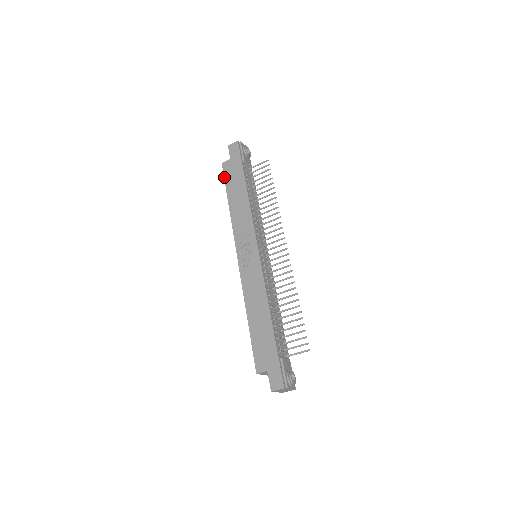
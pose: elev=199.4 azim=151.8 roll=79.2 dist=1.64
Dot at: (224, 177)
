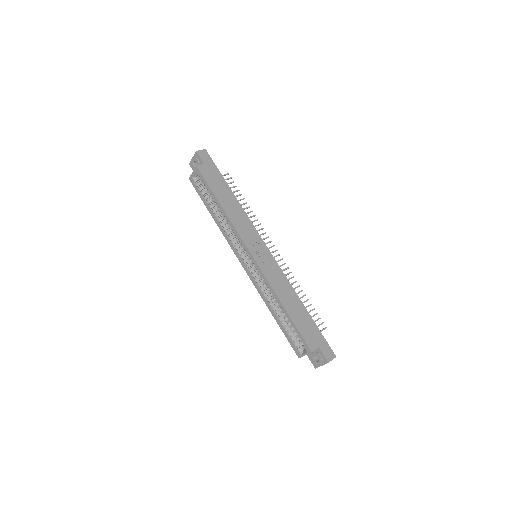
Dot at: (205, 180)
